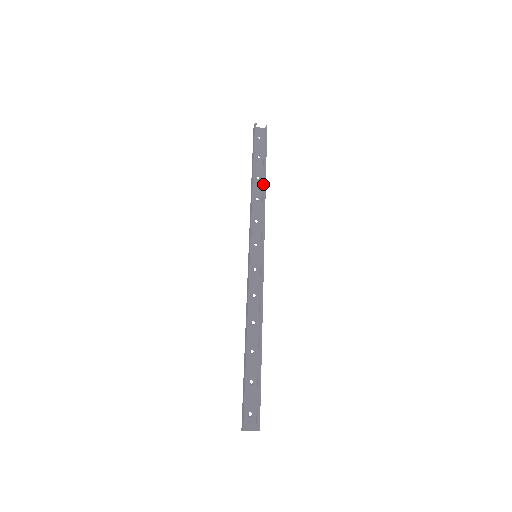
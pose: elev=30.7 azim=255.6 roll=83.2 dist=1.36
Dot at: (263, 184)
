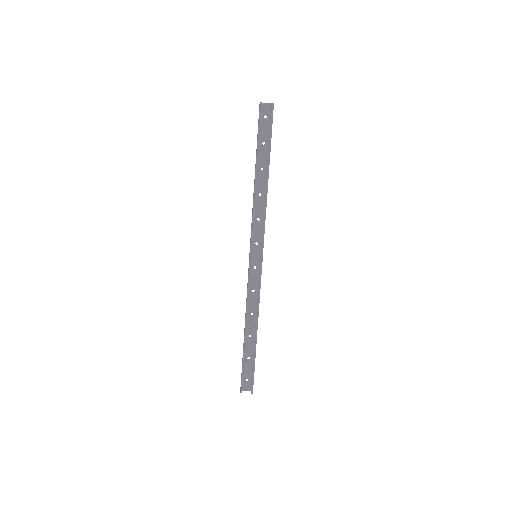
Dot at: (266, 178)
